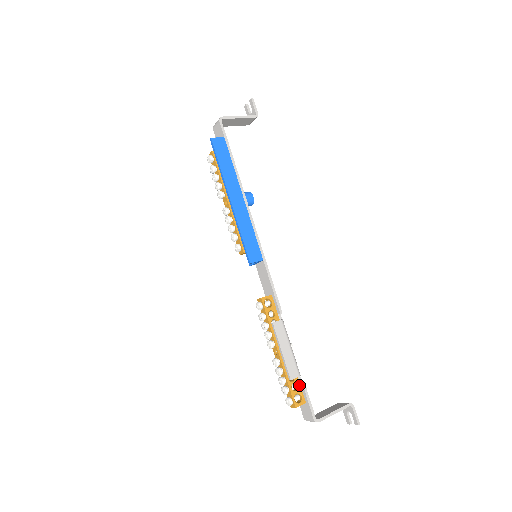
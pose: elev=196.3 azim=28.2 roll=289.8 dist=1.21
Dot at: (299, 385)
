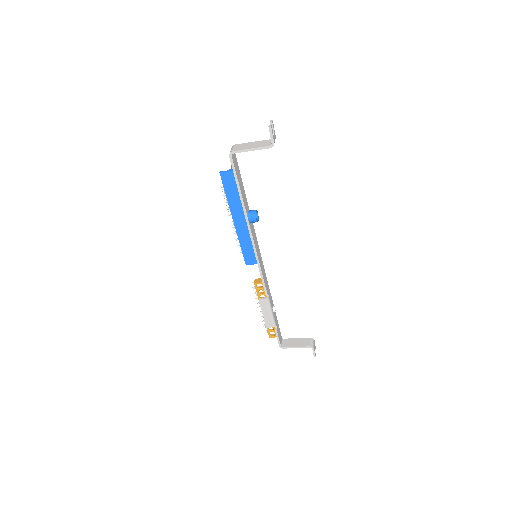
Dot at: (274, 329)
